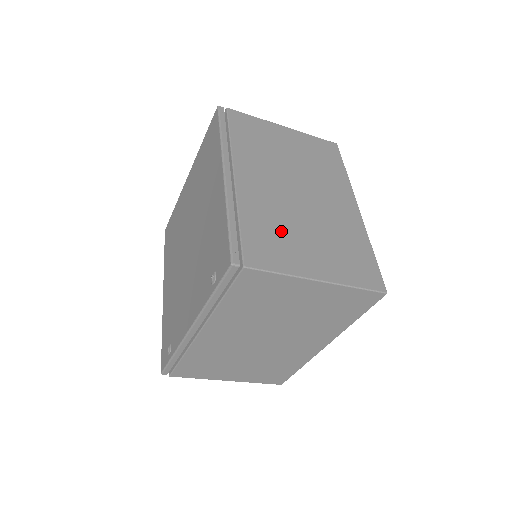
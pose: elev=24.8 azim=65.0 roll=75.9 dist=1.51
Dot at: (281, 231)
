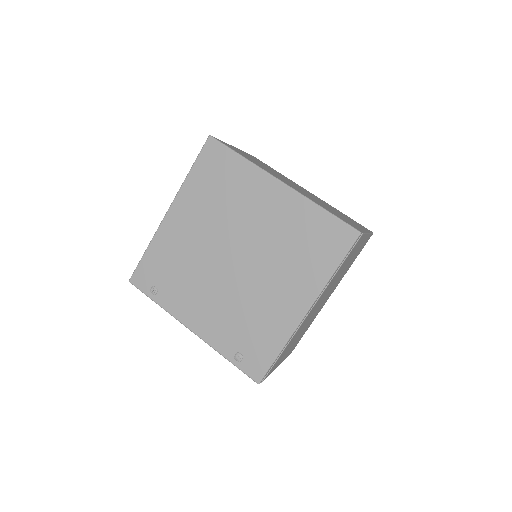
Dot at: (291, 344)
